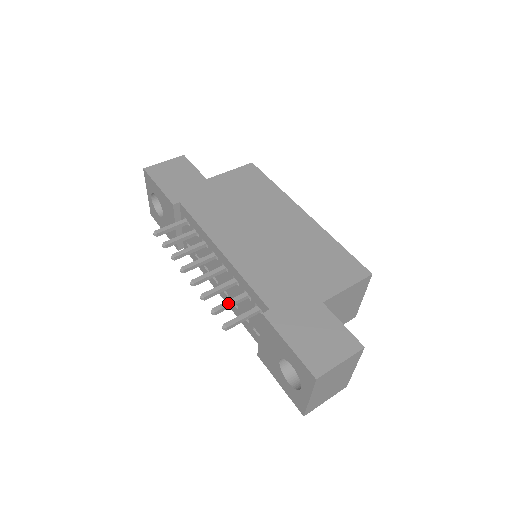
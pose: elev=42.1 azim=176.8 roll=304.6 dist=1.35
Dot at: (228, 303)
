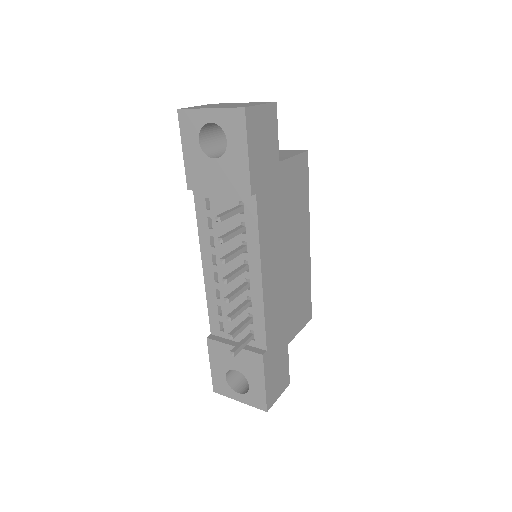
Dot at: (242, 330)
